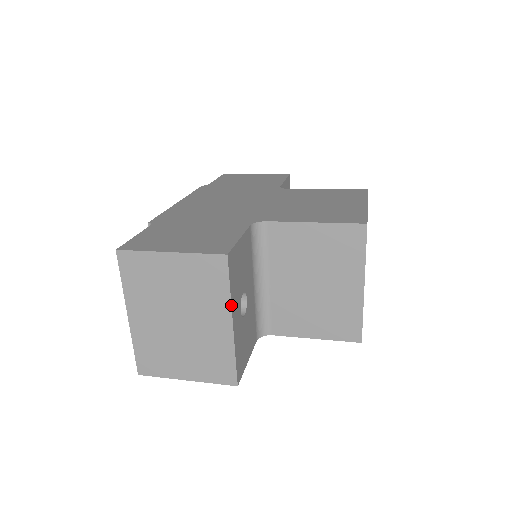
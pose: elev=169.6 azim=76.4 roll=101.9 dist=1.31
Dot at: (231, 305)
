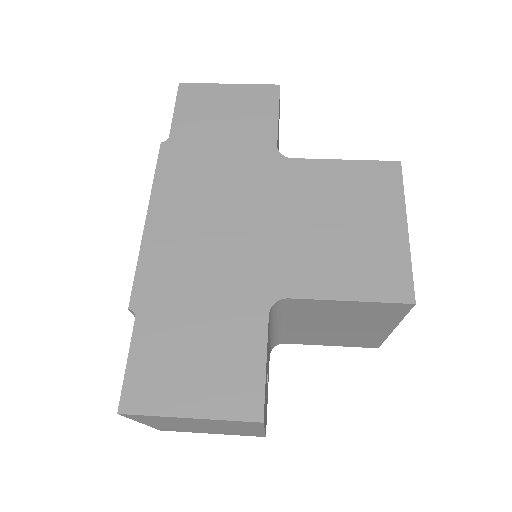
Dot at: (264, 429)
